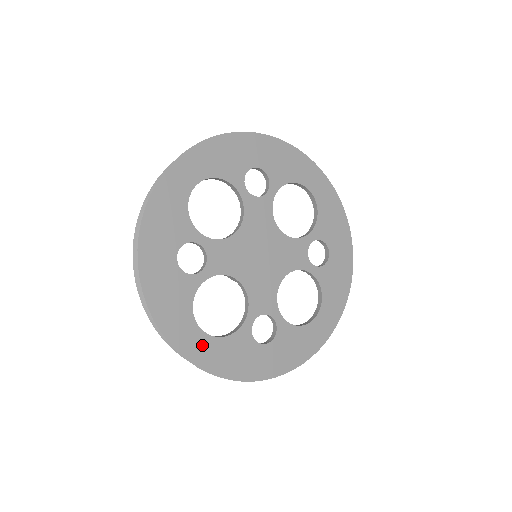
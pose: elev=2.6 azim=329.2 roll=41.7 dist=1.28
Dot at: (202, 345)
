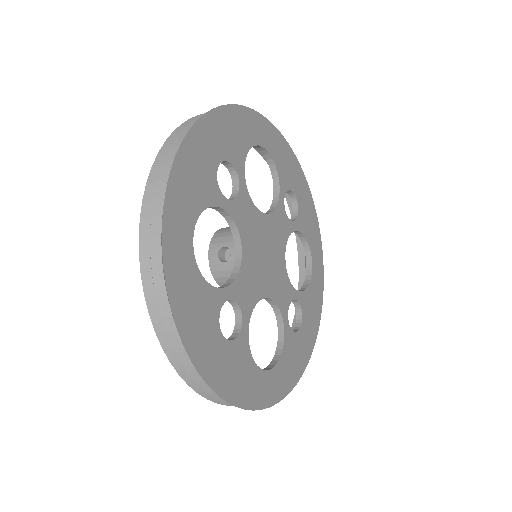
Dot at: (183, 254)
